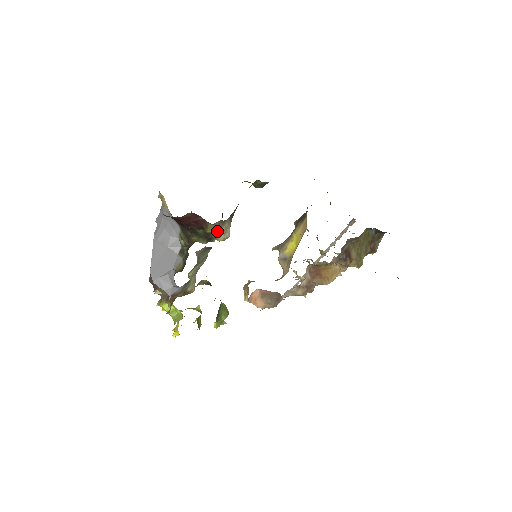
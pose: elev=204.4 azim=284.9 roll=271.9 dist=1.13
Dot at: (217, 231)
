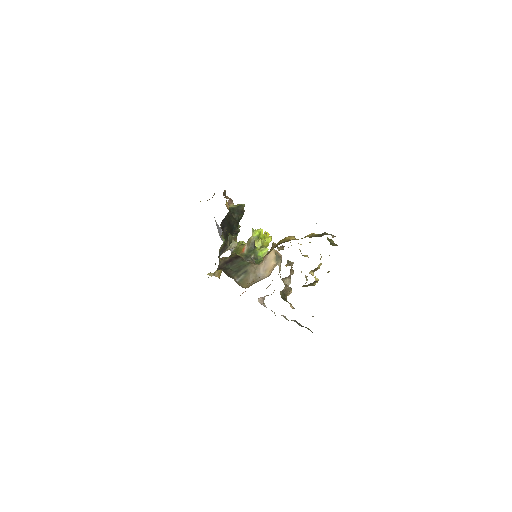
Dot at: occluded
